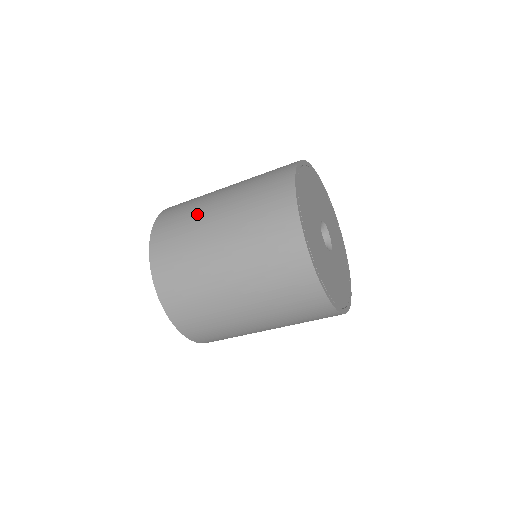
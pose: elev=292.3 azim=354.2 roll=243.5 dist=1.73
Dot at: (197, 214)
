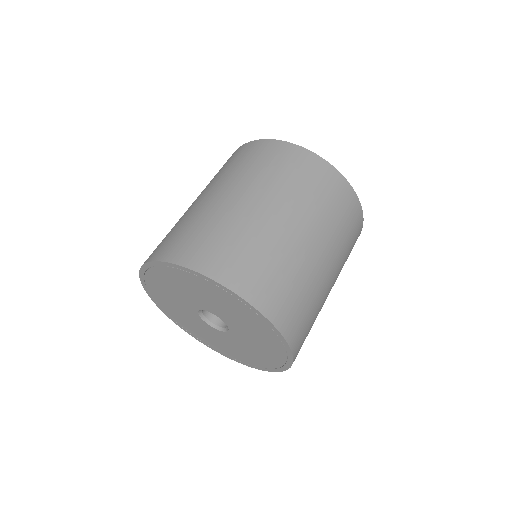
Dot at: (208, 213)
